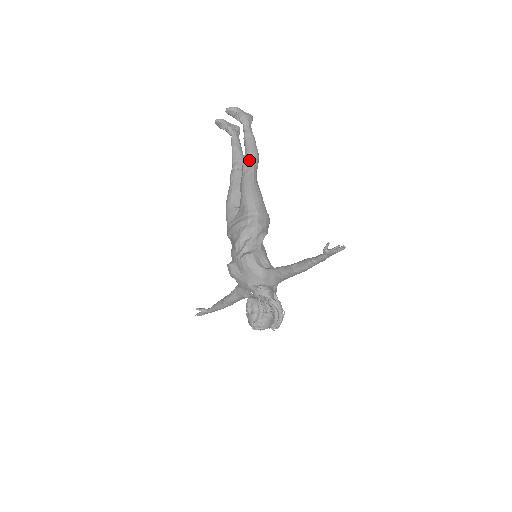
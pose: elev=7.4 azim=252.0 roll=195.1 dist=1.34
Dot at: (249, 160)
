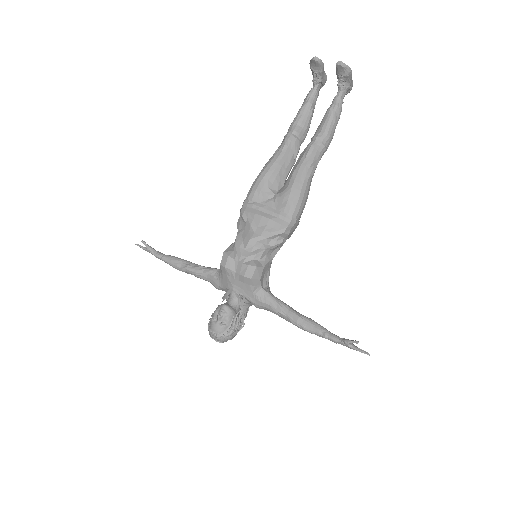
Dot at: (320, 146)
